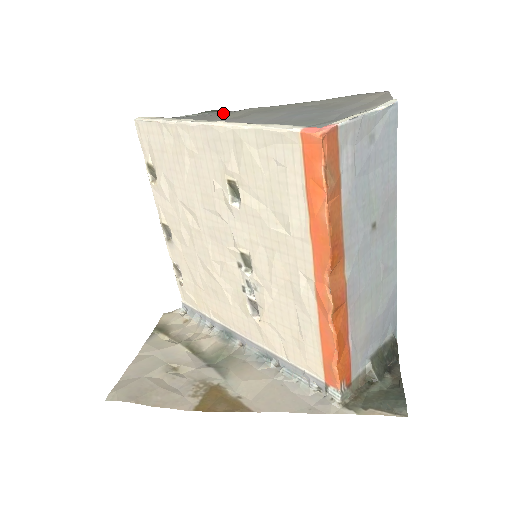
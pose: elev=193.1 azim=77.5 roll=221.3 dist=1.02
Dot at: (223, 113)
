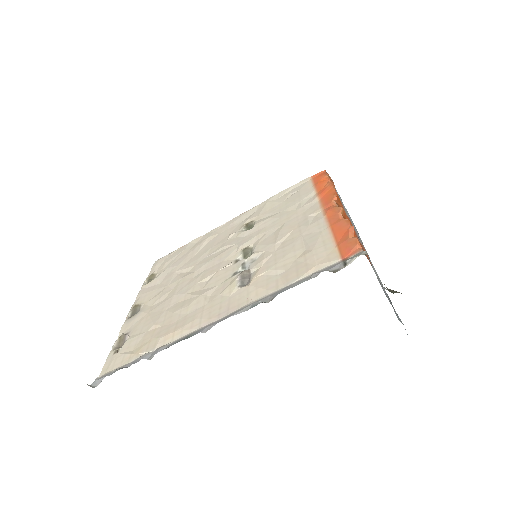
Dot at: occluded
